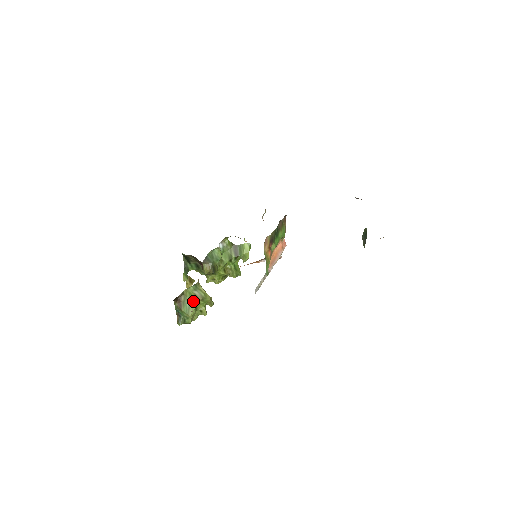
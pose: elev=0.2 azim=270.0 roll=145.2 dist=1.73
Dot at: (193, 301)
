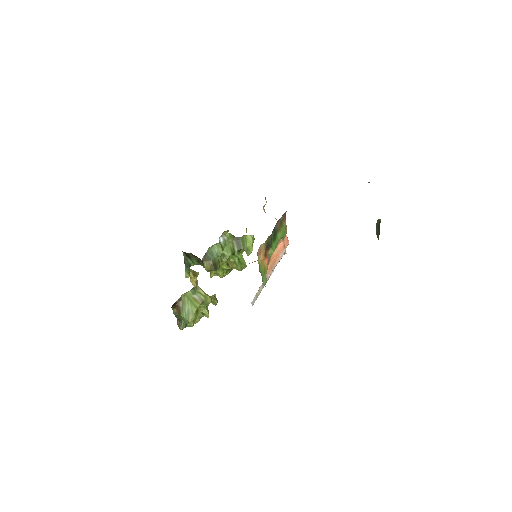
Dot at: (192, 306)
